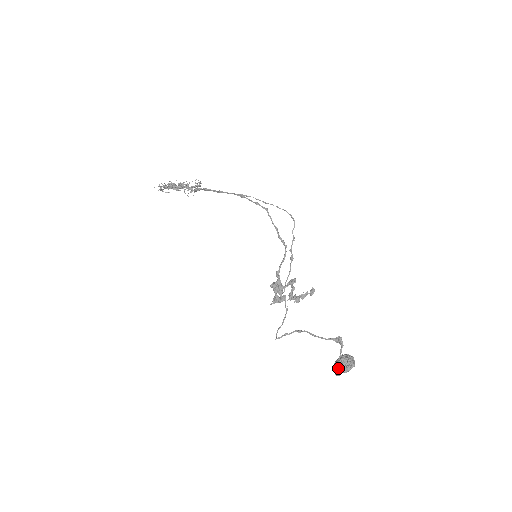
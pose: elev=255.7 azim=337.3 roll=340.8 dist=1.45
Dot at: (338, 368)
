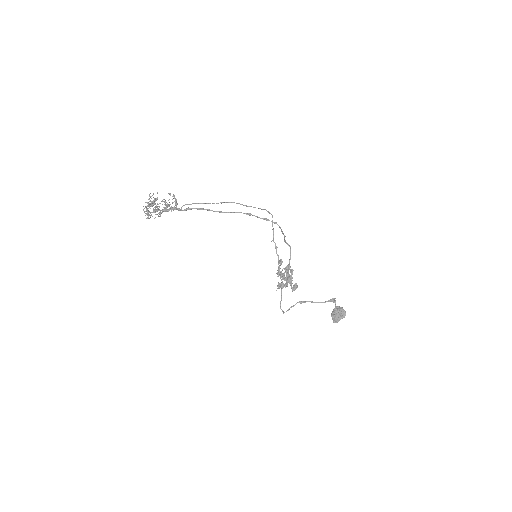
Dot at: (337, 319)
